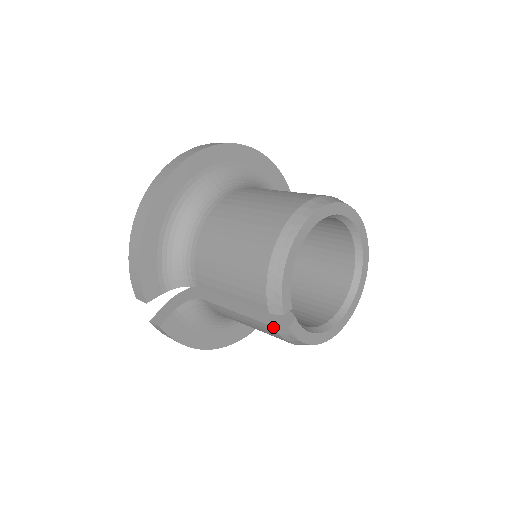
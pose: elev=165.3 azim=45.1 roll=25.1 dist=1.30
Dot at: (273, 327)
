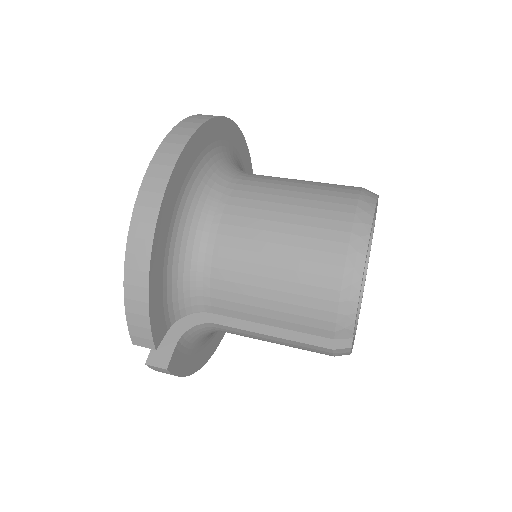
Dot at: (331, 349)
